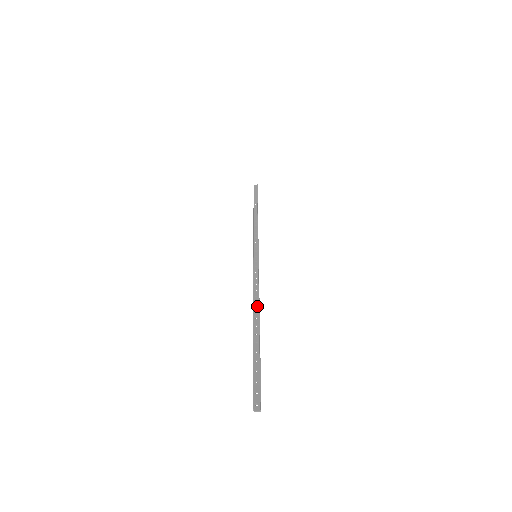
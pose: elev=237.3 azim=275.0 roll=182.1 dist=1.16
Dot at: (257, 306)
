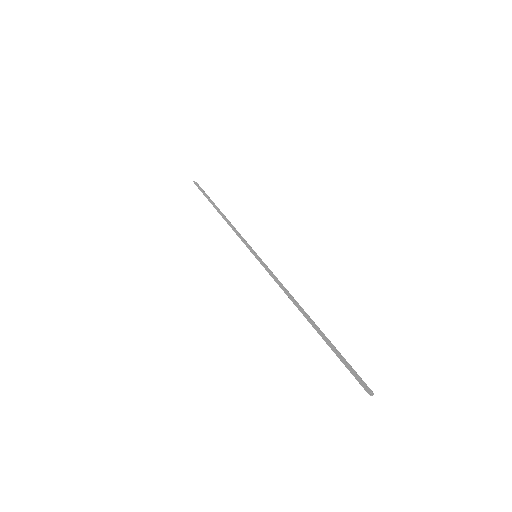
Dot at: (296, 304)
